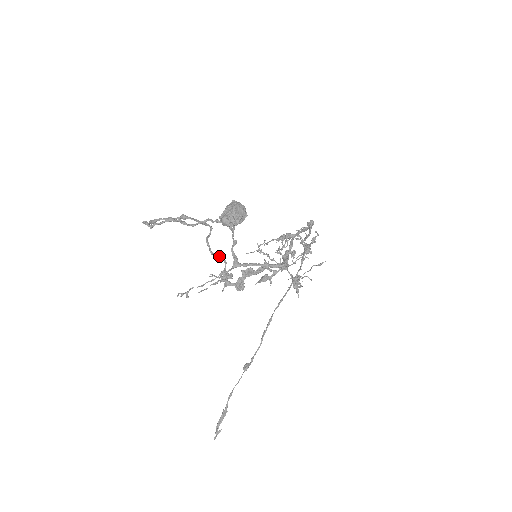
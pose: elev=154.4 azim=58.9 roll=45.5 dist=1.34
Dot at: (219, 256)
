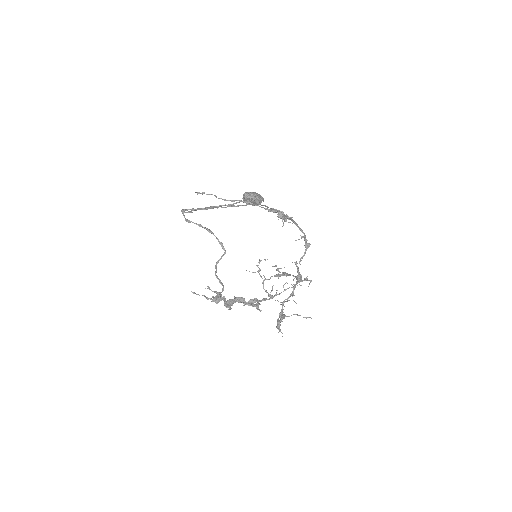
Dot at: (220, 281)
